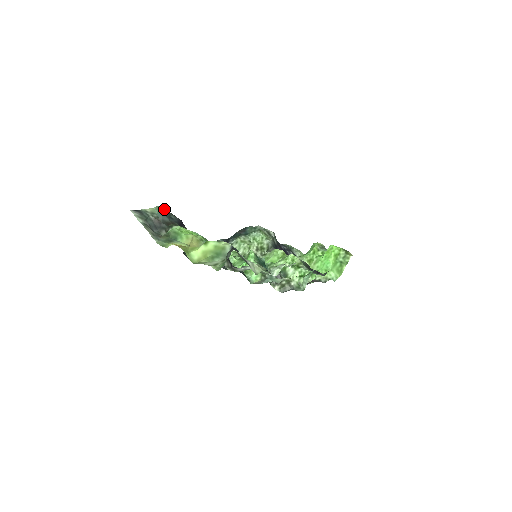
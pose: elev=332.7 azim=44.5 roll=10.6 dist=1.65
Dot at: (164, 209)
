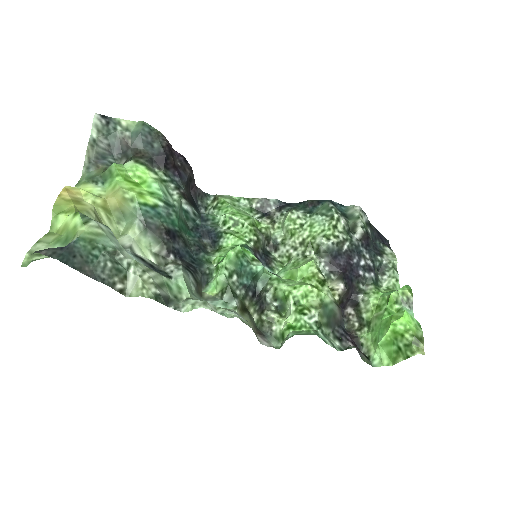
Dot at: (149, 129)
